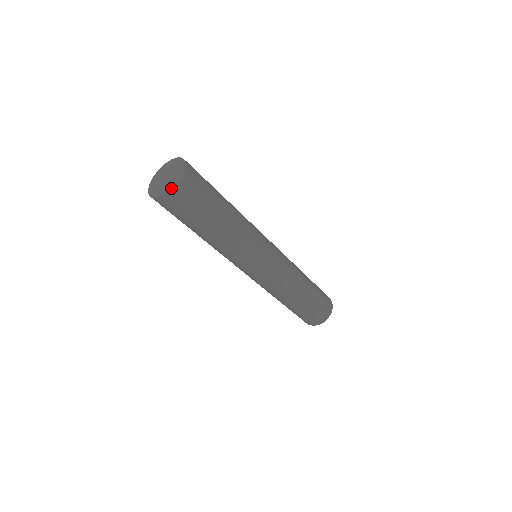
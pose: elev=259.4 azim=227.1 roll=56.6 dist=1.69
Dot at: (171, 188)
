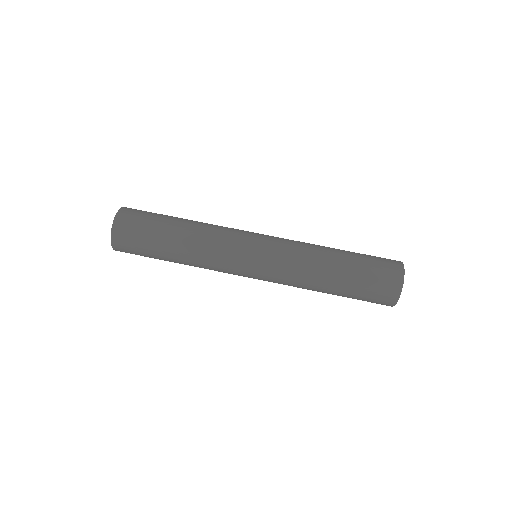
Dot at: (111, 241)
